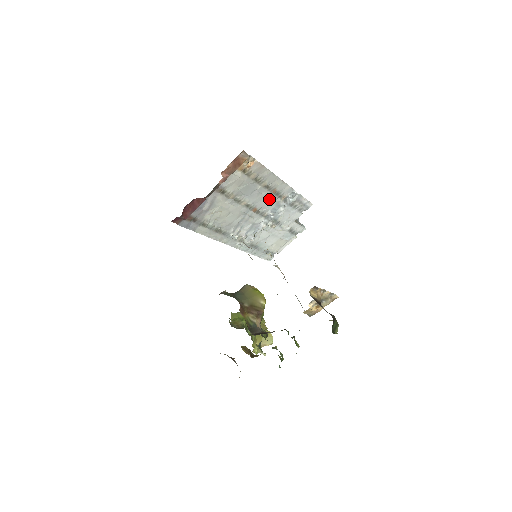
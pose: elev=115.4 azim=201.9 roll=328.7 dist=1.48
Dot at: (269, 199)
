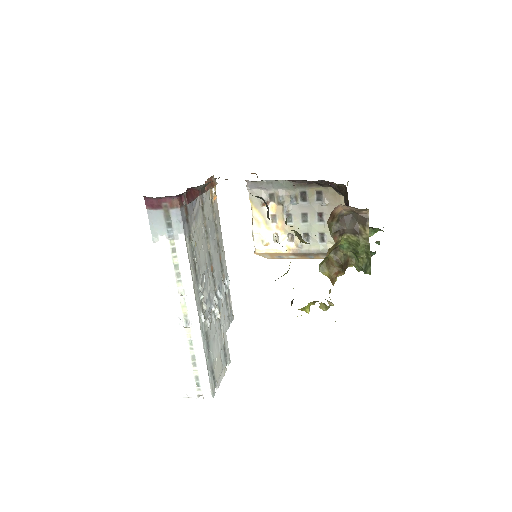
Dot at: (218, 266)
